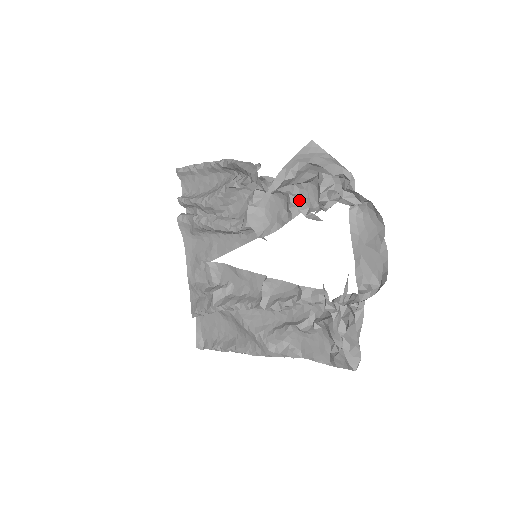
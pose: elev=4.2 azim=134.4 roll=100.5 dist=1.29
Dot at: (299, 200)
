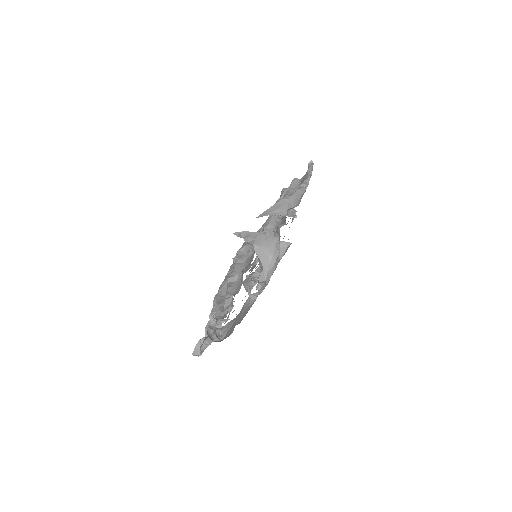
Dot at: occluded
